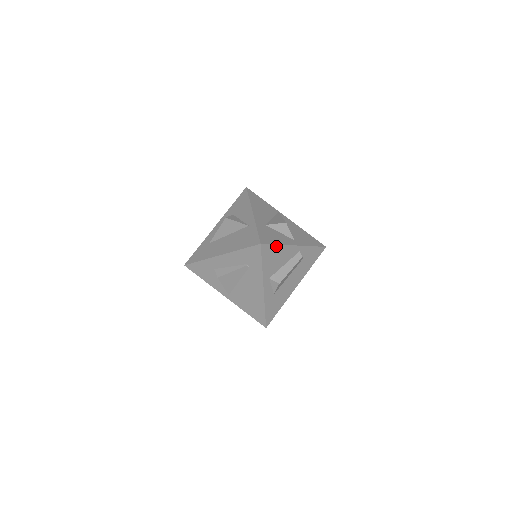
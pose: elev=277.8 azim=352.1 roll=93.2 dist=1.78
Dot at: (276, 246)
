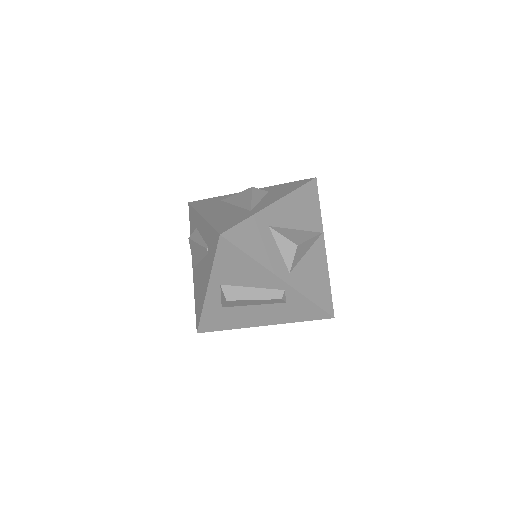
Dot at: (246, 256)
